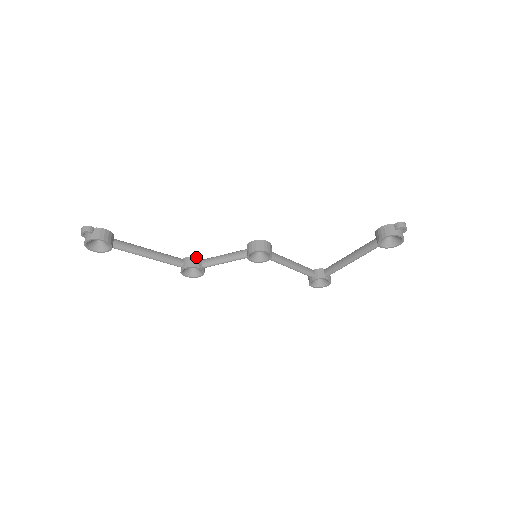
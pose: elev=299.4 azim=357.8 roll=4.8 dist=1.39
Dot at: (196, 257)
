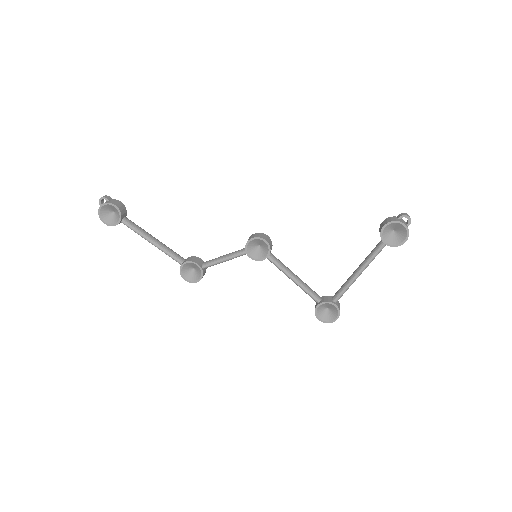
Dot at: (198, 257)
